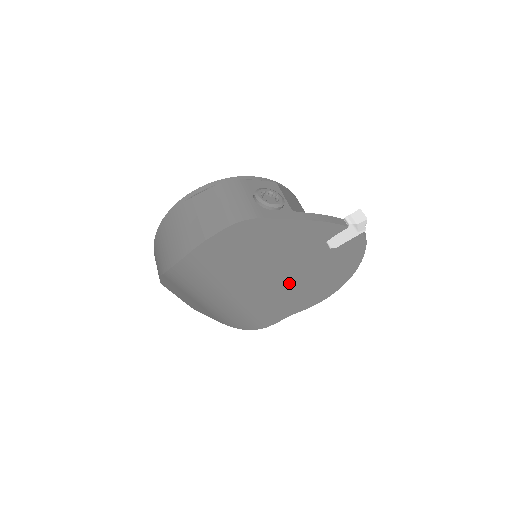
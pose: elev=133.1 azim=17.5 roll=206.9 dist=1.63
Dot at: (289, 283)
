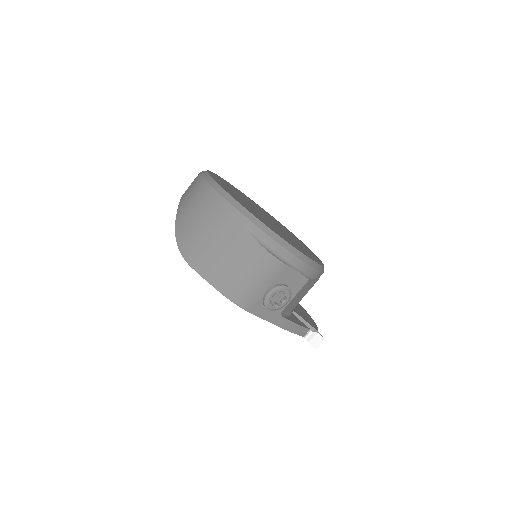
Dot at: occluded
